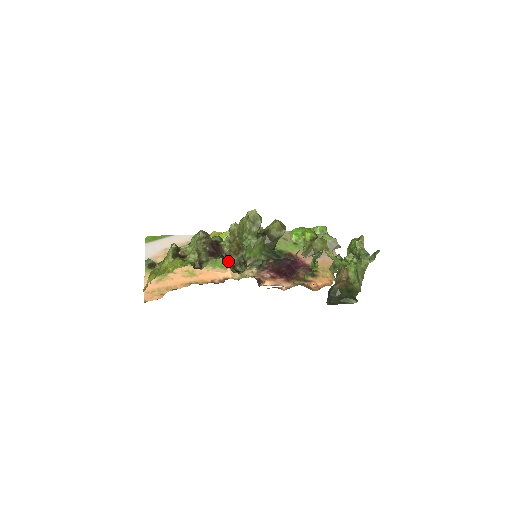
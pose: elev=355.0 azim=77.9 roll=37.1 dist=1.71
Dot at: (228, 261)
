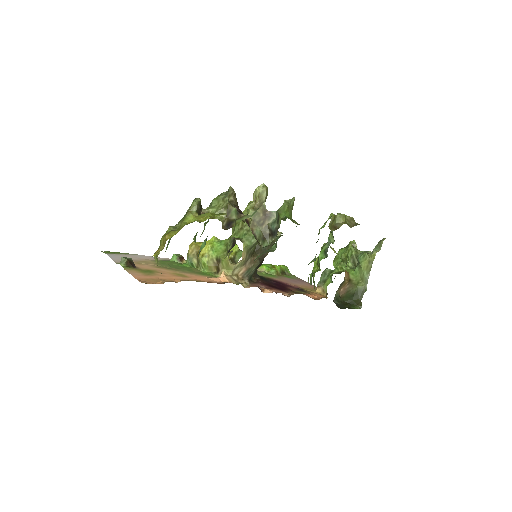
Dot at: (252, 232)
